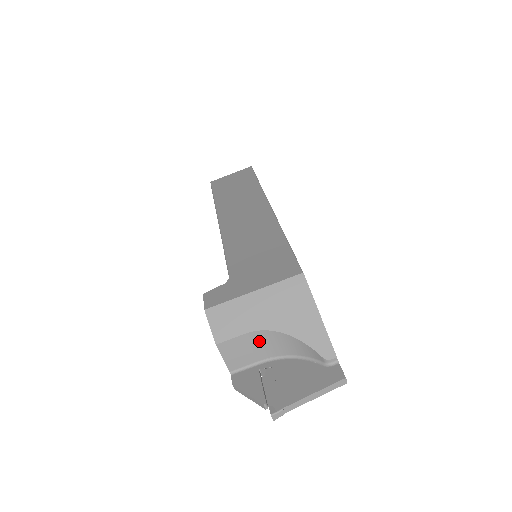
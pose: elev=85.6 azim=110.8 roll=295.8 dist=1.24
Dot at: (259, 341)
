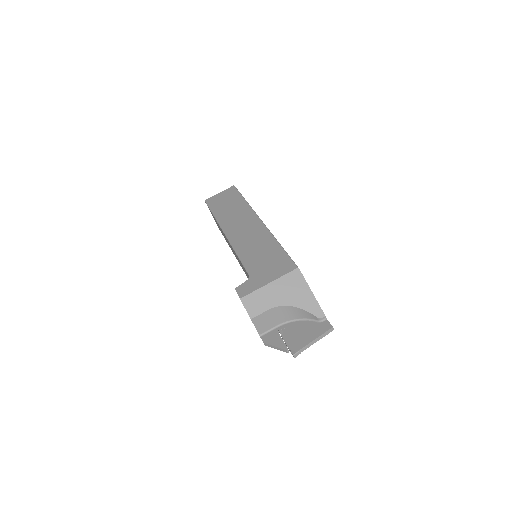
Dot at: (276, 313)
